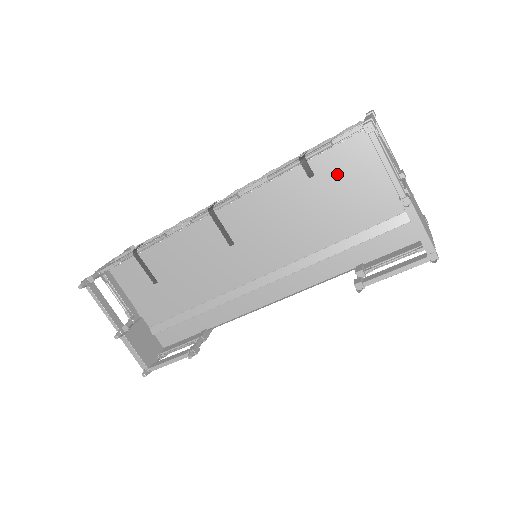
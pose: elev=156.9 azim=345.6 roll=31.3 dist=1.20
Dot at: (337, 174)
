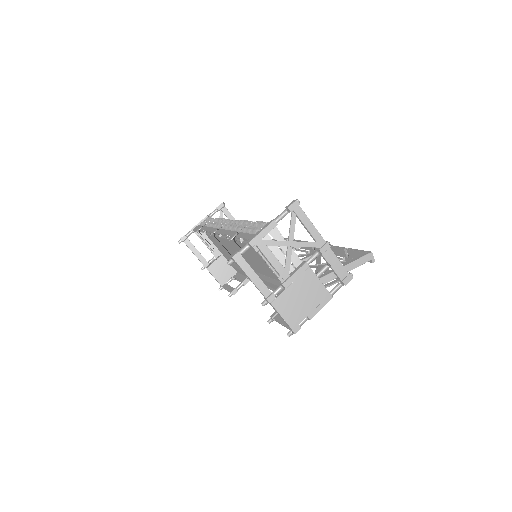
Dot at: occluded
